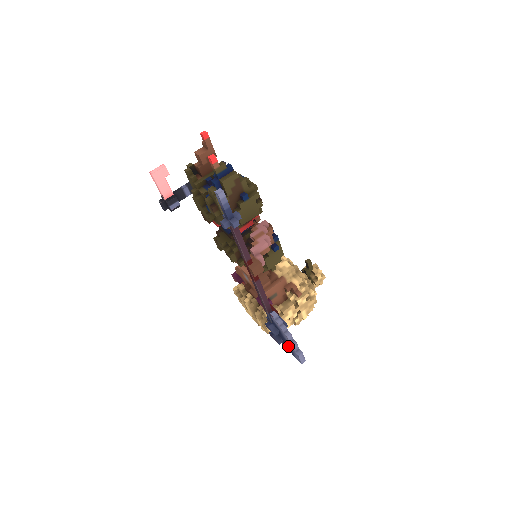
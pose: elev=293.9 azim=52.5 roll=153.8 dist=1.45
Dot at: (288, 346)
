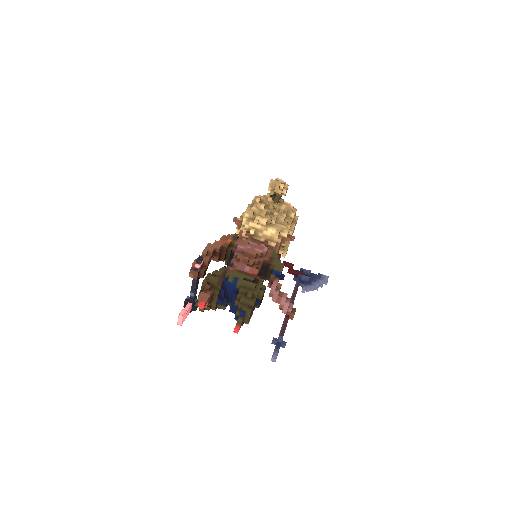
Dot at: occluded
